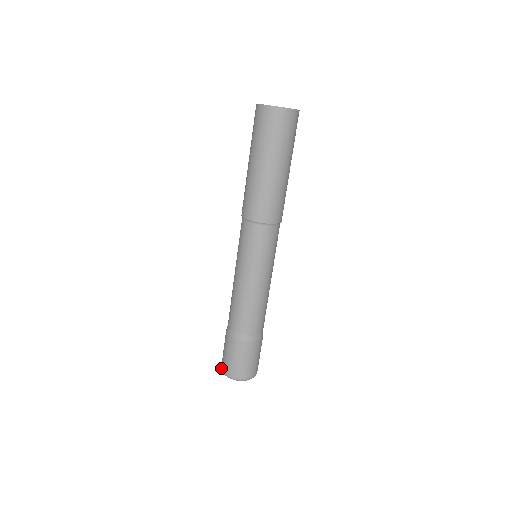
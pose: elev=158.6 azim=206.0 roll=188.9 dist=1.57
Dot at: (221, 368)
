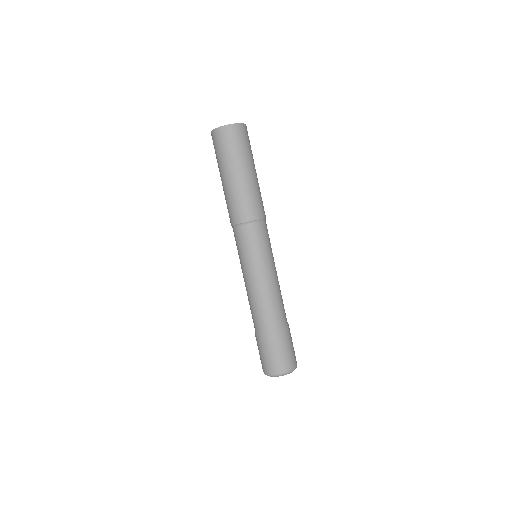
Dot at: occluded
